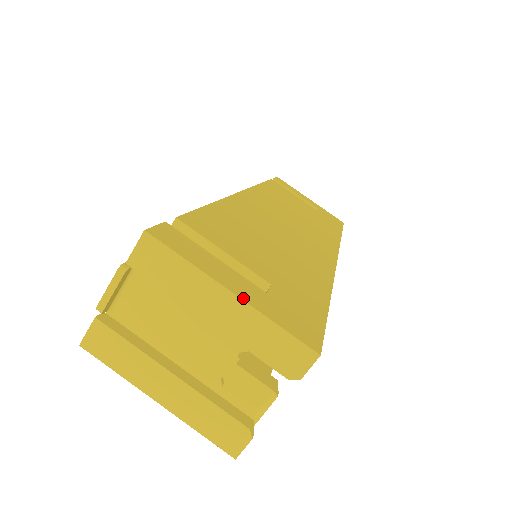
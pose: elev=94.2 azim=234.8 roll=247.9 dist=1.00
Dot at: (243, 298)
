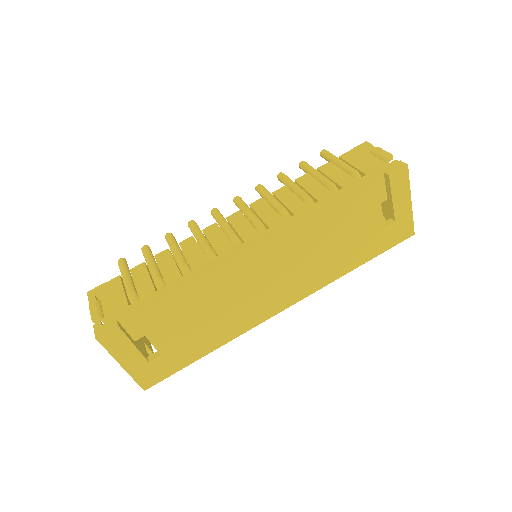
Dot at: (126, 369)
